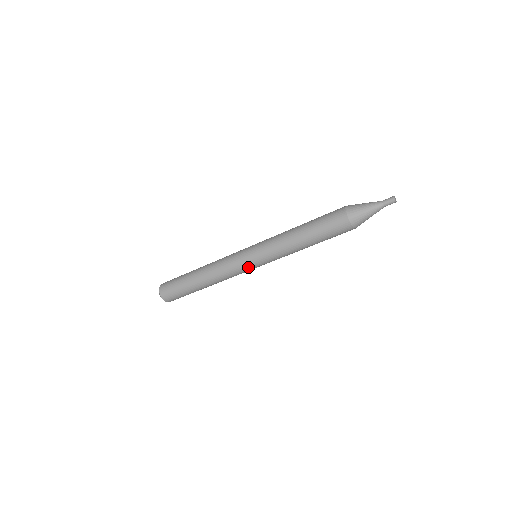
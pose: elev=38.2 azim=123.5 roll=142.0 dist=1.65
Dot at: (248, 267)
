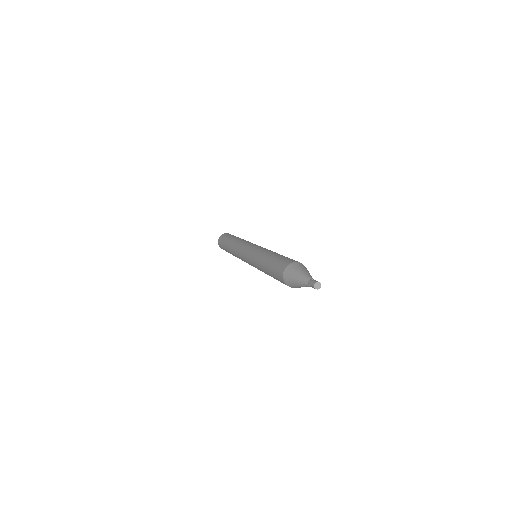
Dot at: occluded
